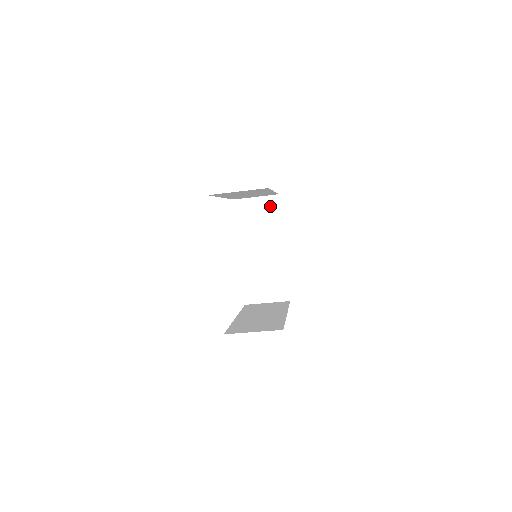
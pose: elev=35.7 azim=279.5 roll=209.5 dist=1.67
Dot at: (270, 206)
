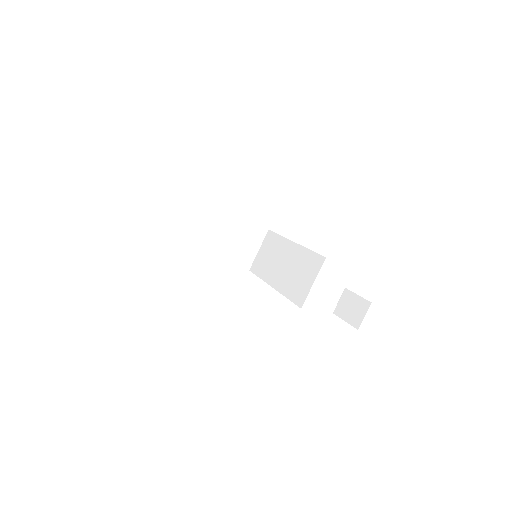
Dot at: (269, 241)
